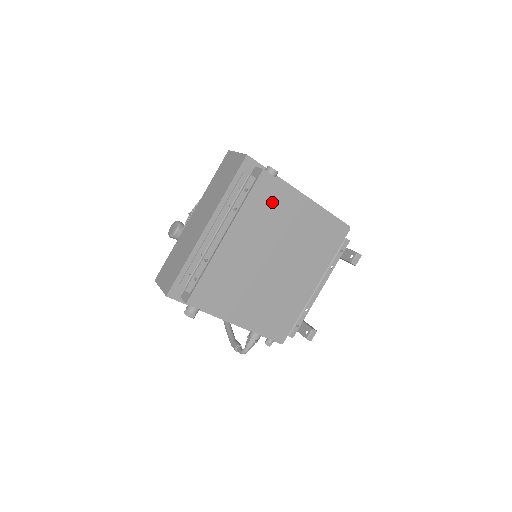
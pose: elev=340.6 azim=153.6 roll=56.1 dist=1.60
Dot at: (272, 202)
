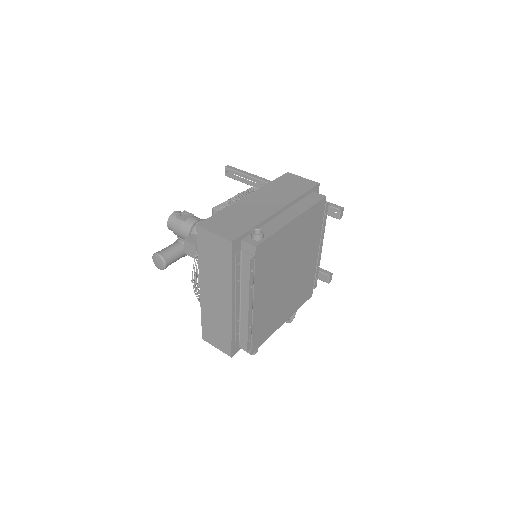
Dot at: (271, 253)
